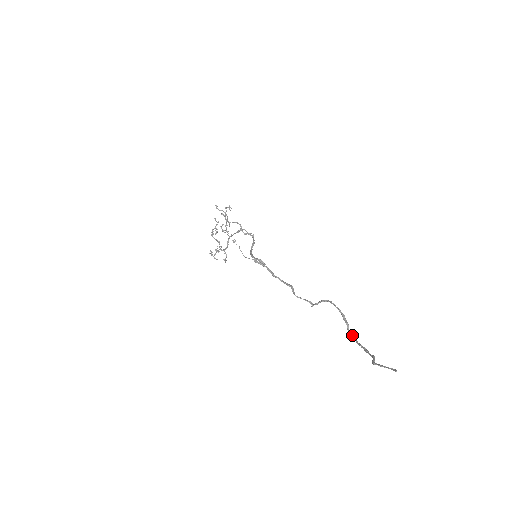
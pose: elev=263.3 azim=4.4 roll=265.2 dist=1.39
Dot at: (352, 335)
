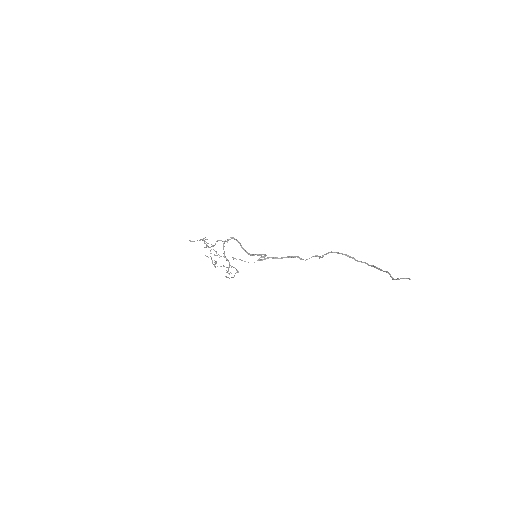
Dot at: (361, 262)
